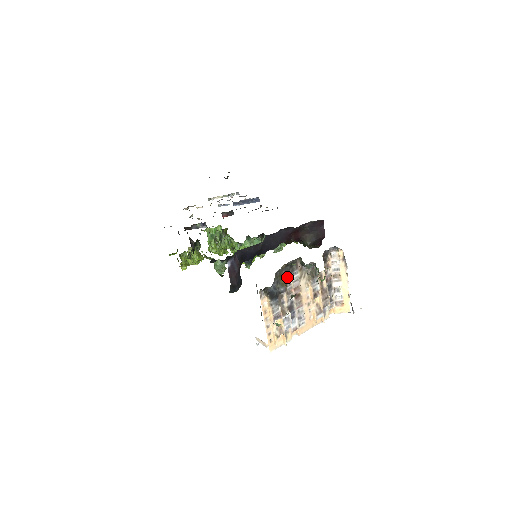
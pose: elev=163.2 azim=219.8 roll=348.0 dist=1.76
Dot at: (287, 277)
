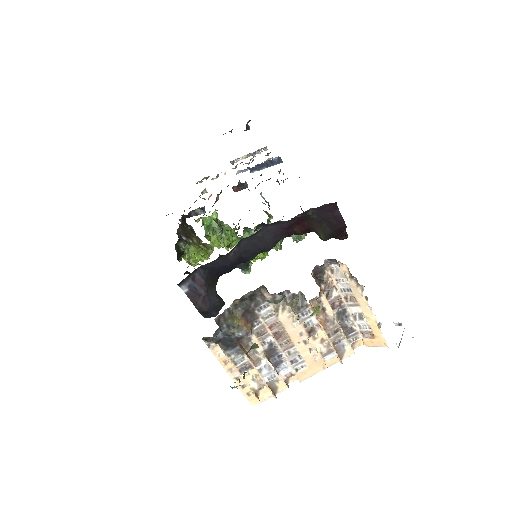
Dot at: (250, 314)
